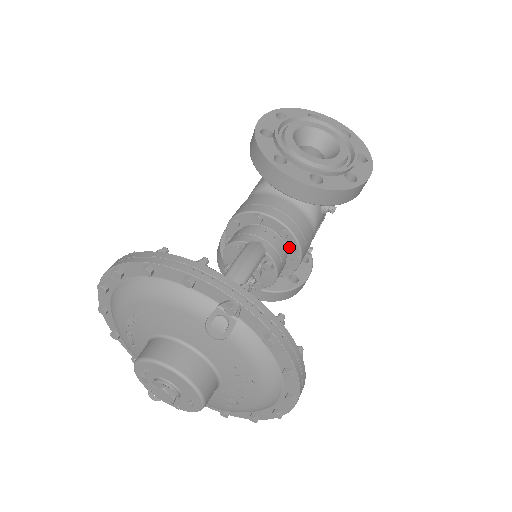
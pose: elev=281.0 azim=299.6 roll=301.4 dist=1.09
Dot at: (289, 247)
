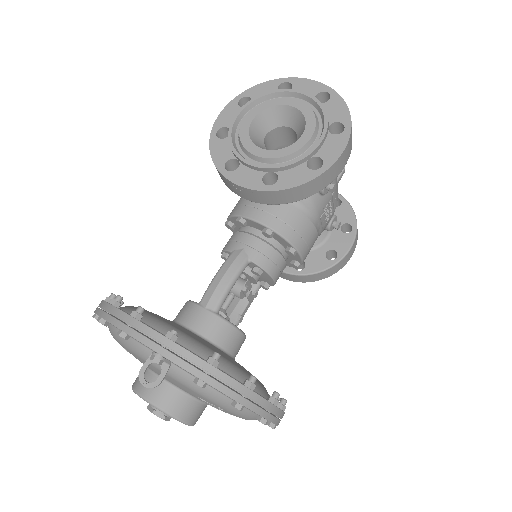
Dot at: (282, 244)
